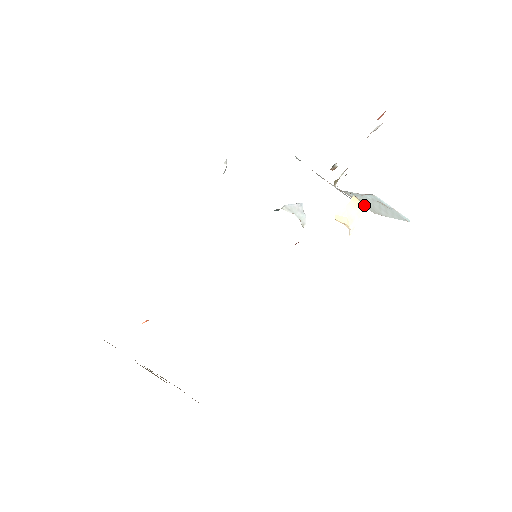
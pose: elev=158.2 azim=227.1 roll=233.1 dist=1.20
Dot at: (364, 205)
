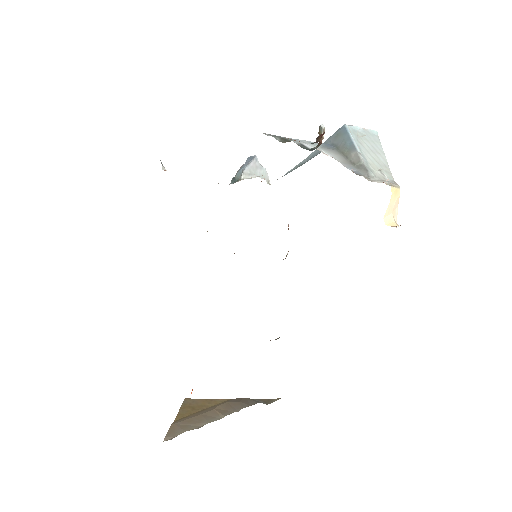
Dot at: occluded
